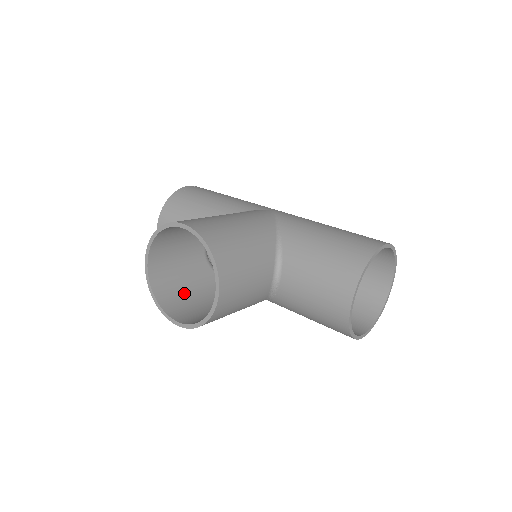
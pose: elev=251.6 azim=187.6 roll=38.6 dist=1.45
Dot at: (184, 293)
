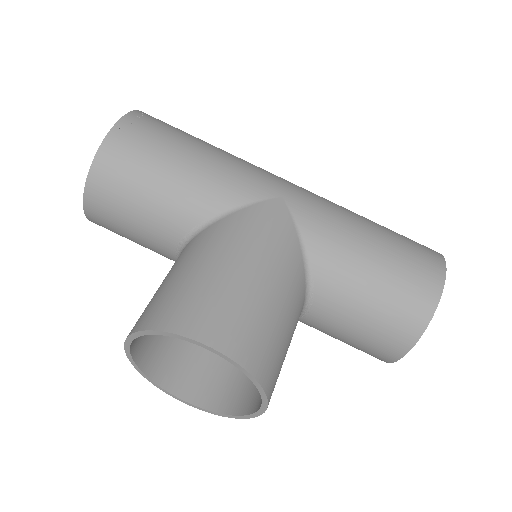
Dot at: (174, 338)
